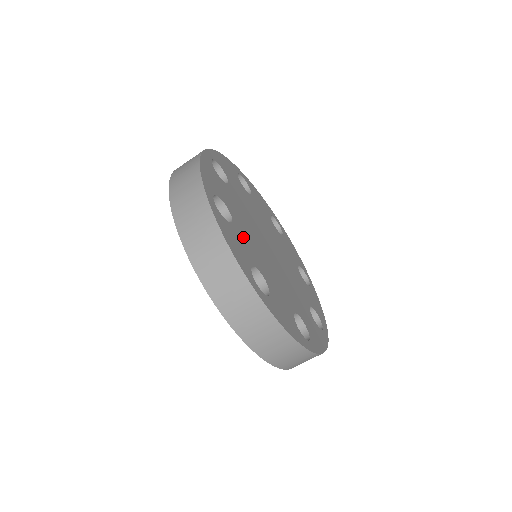
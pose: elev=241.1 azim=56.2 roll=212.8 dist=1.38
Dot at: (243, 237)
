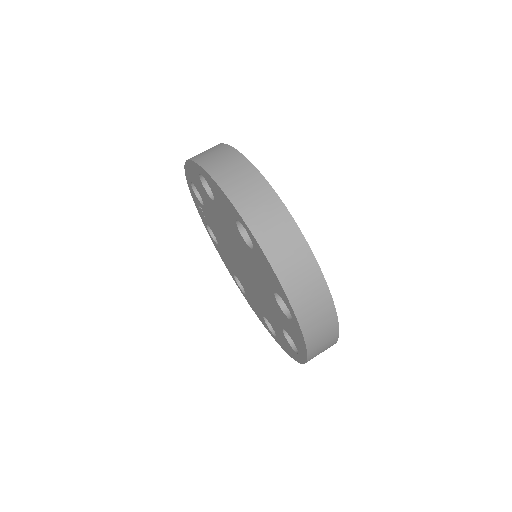
Dot at: occluded
